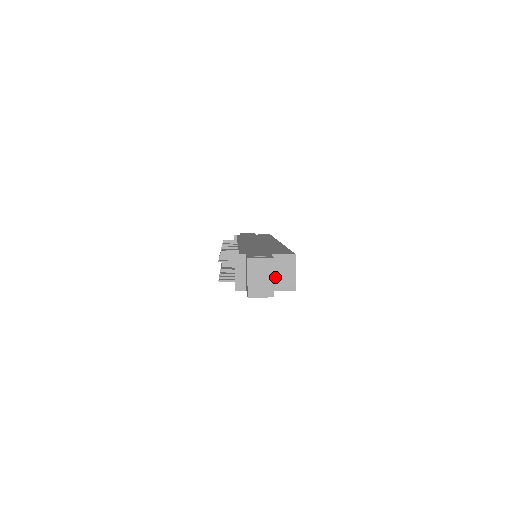
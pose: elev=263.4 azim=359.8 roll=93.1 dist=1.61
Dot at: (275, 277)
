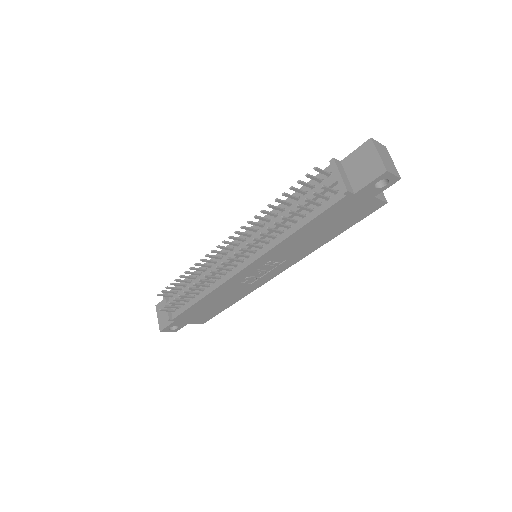
Dot at: occluded
